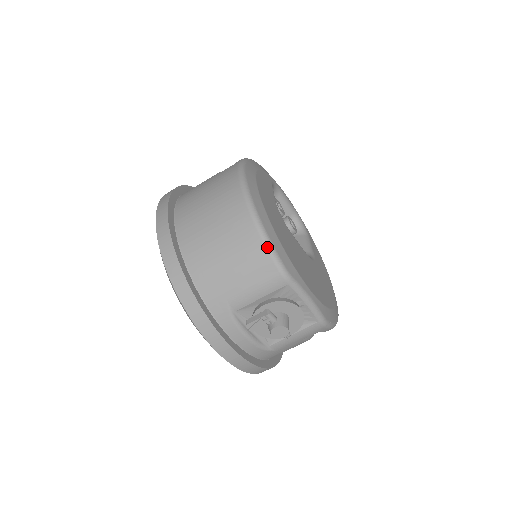
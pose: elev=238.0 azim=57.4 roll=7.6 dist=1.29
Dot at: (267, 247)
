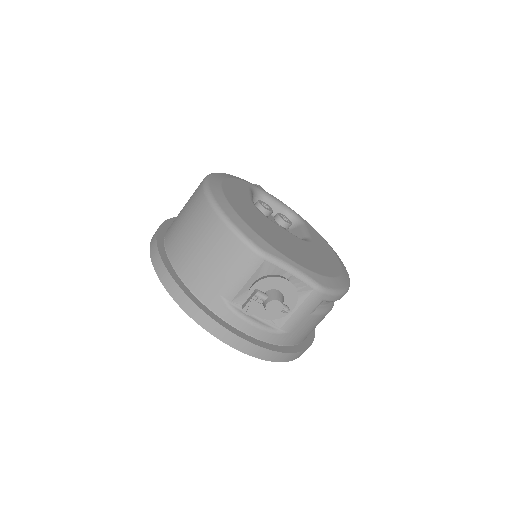
Dot at: (234, 233)
